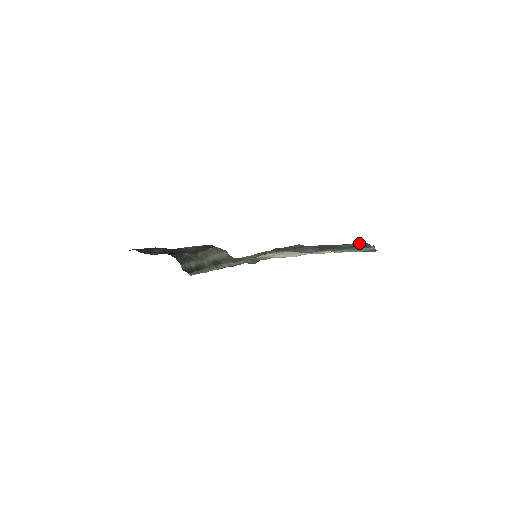
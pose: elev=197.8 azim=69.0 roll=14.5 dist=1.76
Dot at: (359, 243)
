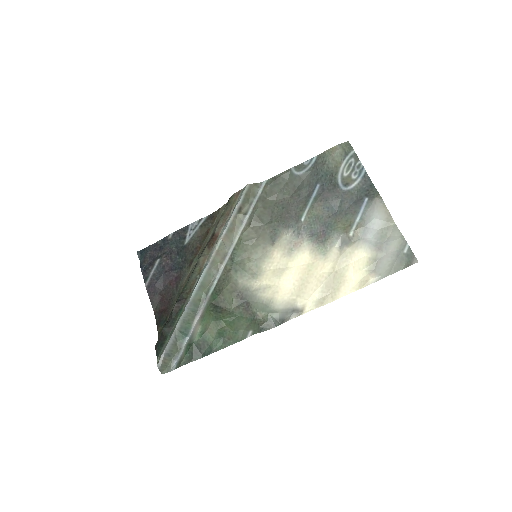
Dot at: (353, 164)
